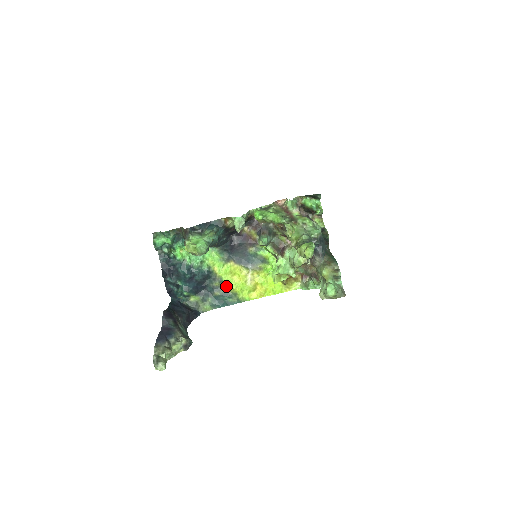
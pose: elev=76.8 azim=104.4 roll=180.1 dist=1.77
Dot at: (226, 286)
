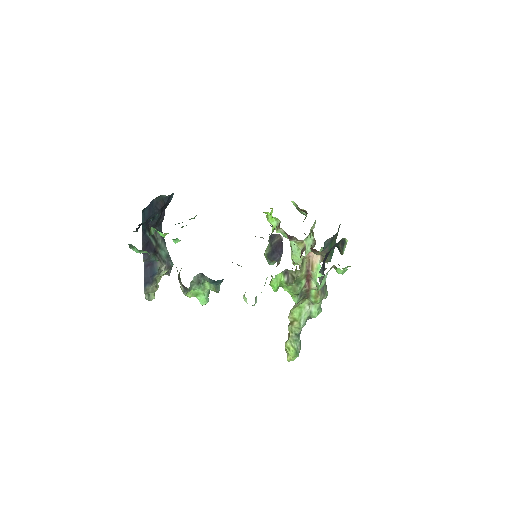
Dot at: occluded
